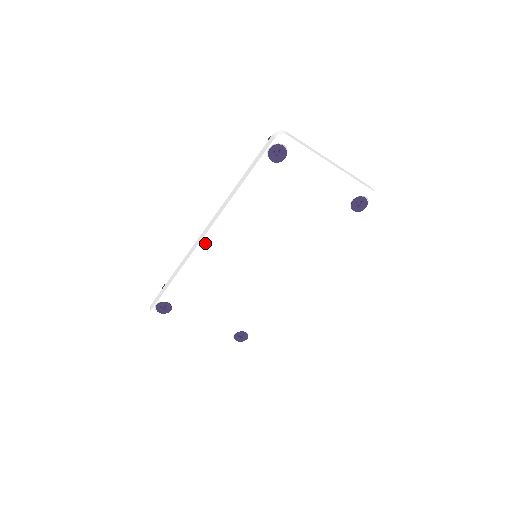
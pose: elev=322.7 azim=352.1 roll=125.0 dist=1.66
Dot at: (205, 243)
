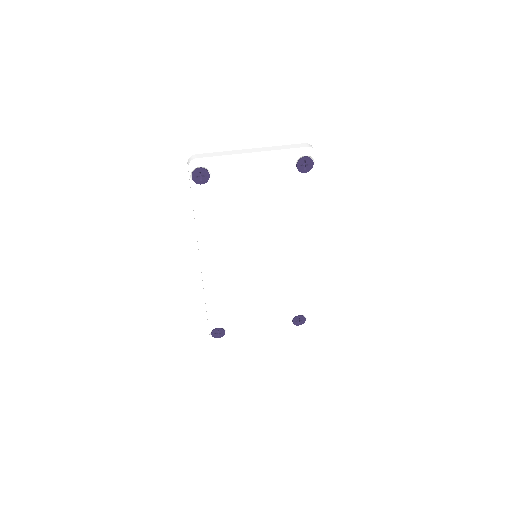
Dot at: (206, 272)
